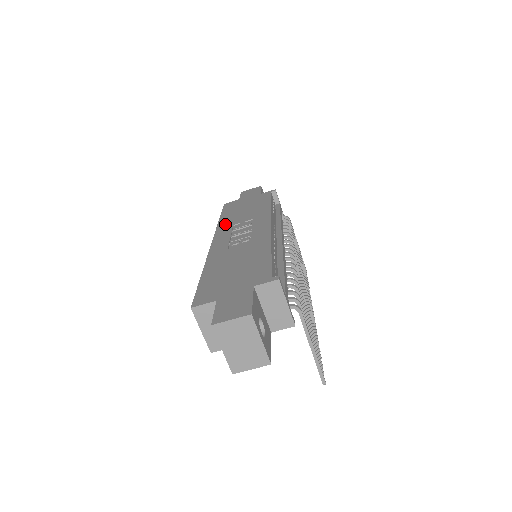
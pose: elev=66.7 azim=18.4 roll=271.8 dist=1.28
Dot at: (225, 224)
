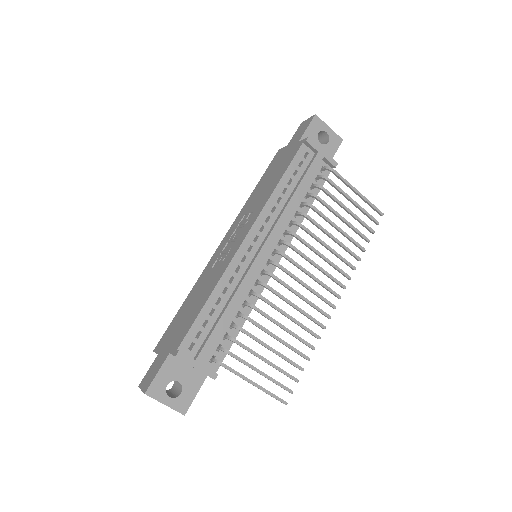
Dot at: (245, 208)
